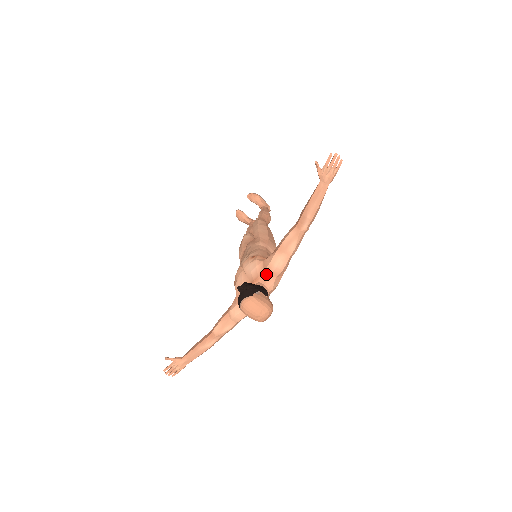
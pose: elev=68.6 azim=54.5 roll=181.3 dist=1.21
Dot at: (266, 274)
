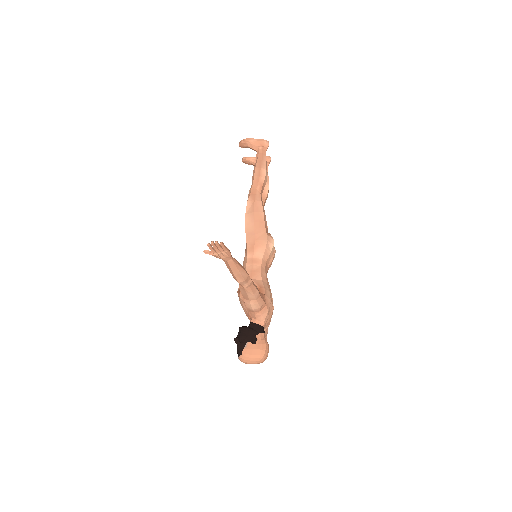
Dot at: (251, 313)
